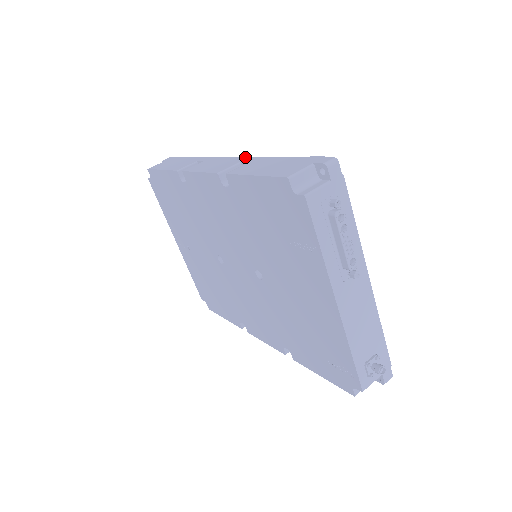
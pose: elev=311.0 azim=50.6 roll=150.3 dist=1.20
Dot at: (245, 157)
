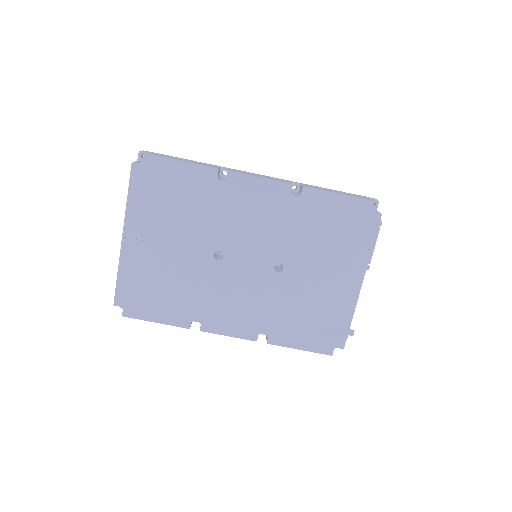
Dot at: occluded
